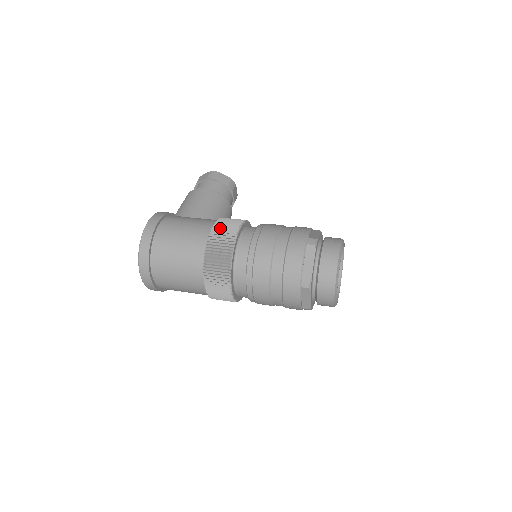
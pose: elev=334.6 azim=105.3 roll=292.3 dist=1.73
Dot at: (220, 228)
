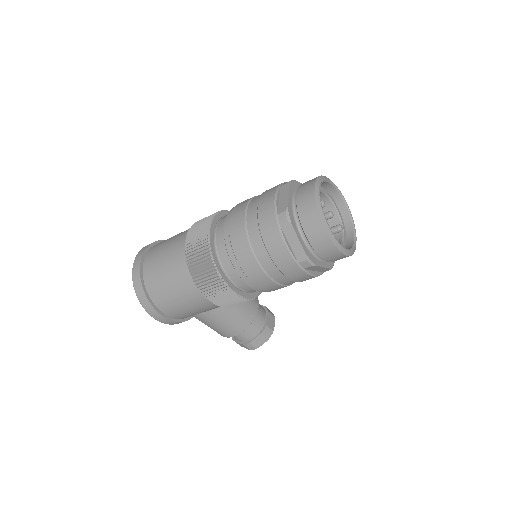
Dot at: occluded
